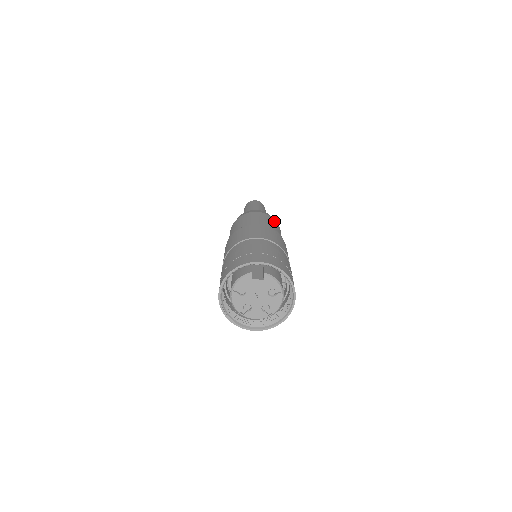
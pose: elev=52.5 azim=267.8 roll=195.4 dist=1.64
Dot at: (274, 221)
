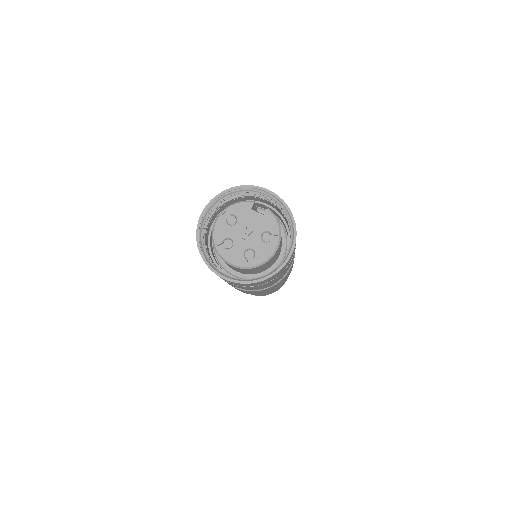
Dot at: occluded
